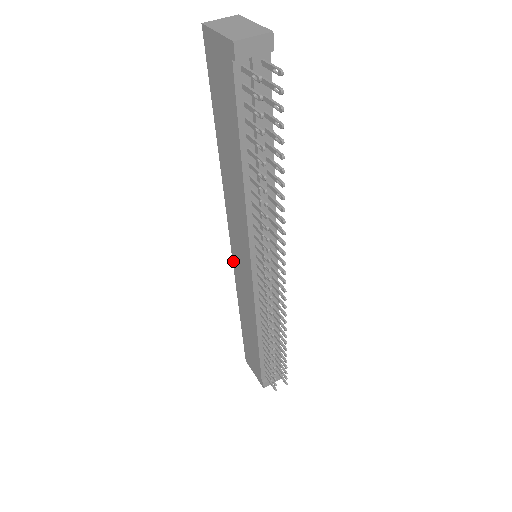
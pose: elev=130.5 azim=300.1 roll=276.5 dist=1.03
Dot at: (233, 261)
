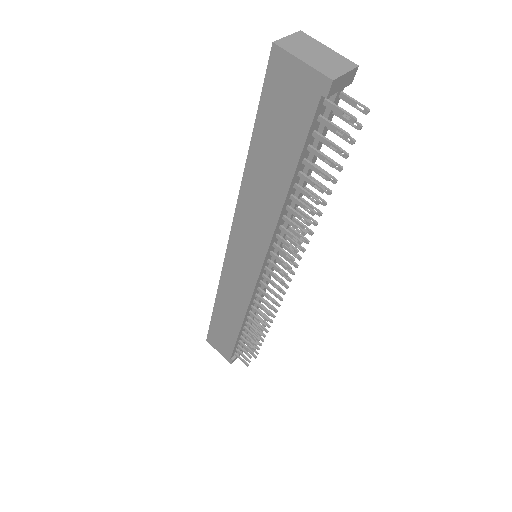
Dot at: (225, 260)
